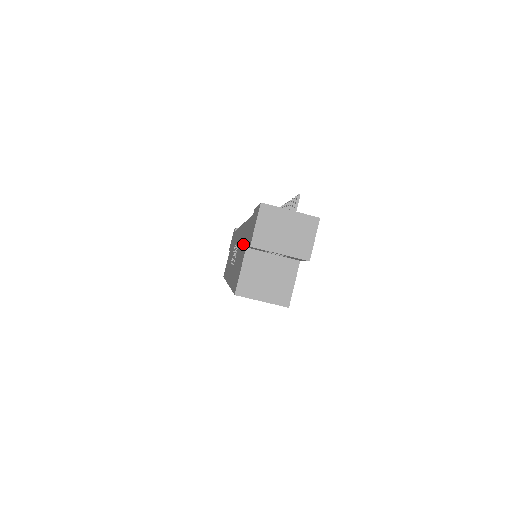
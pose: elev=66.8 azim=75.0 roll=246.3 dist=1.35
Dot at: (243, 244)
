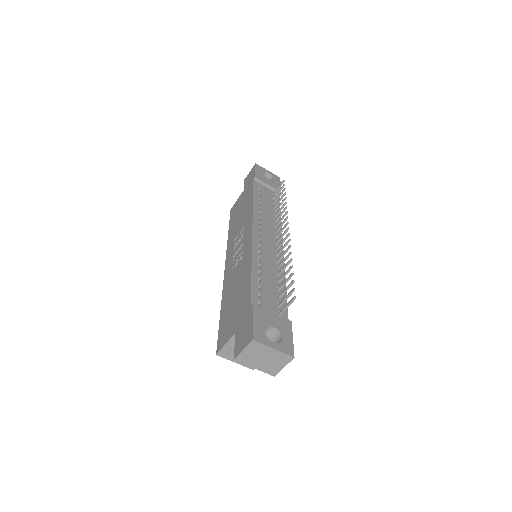
Dot at: (238, 303)
